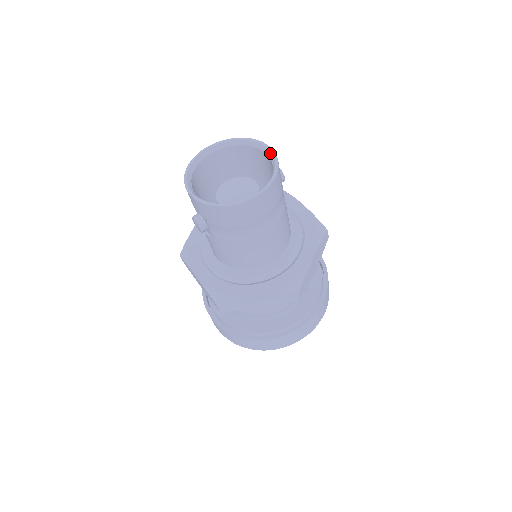
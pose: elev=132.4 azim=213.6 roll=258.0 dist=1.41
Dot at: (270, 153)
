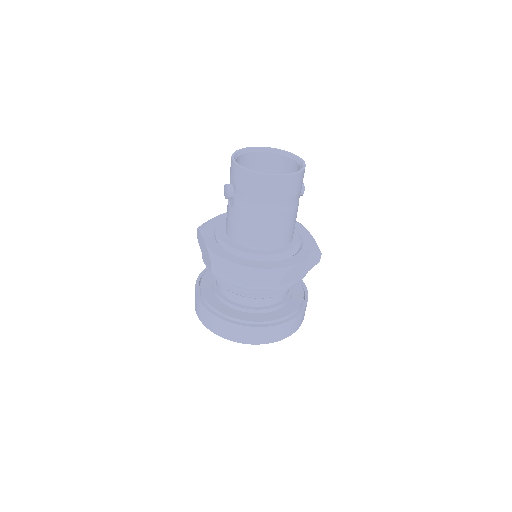
Dot at: (301, 162)
